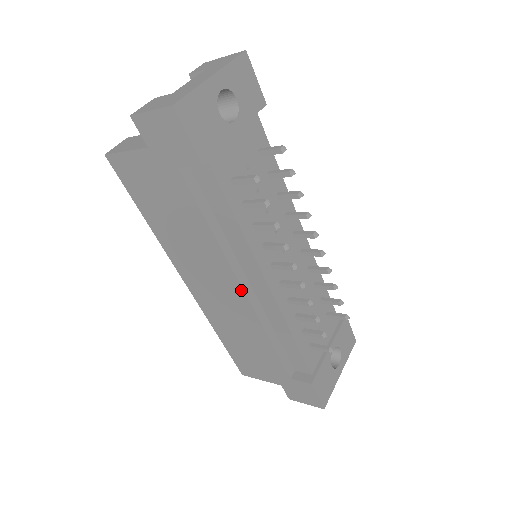
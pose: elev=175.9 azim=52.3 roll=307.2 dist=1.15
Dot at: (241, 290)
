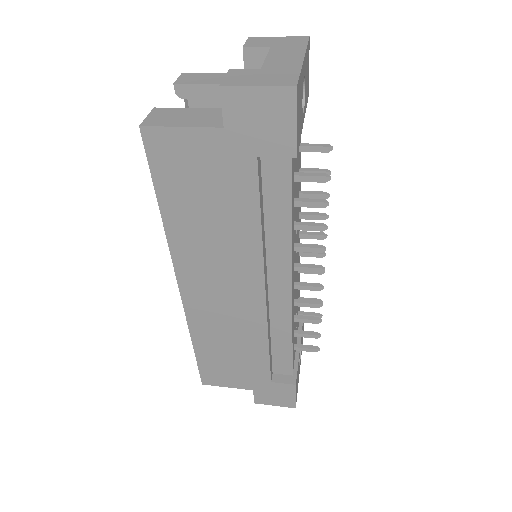
Dot at: (262, 294)
